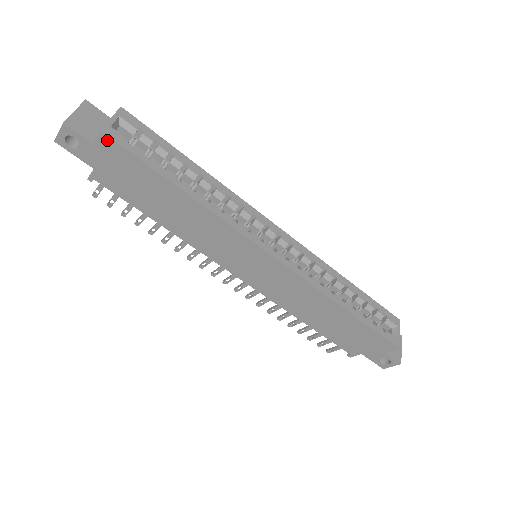
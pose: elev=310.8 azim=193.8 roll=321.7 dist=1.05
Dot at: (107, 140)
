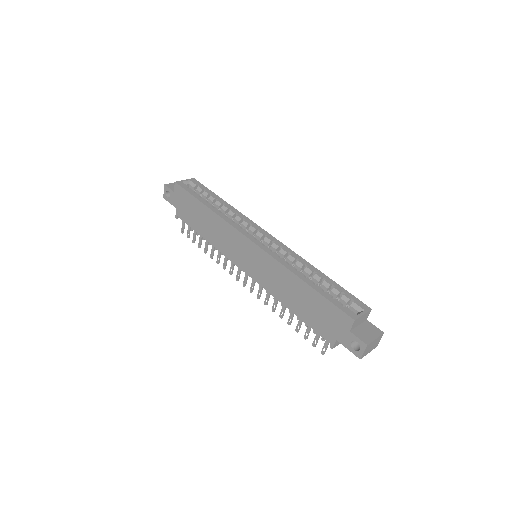
Dot at: (178, 186)
